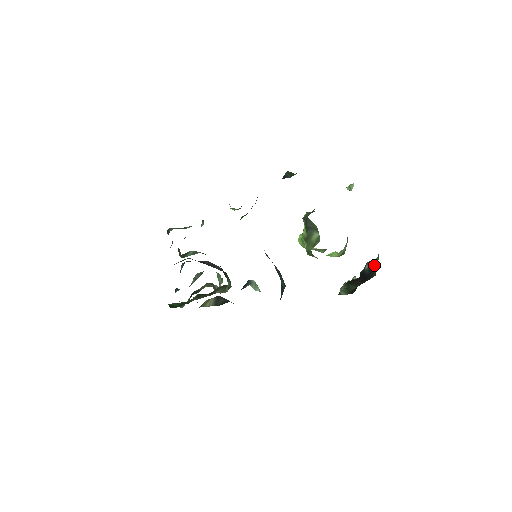
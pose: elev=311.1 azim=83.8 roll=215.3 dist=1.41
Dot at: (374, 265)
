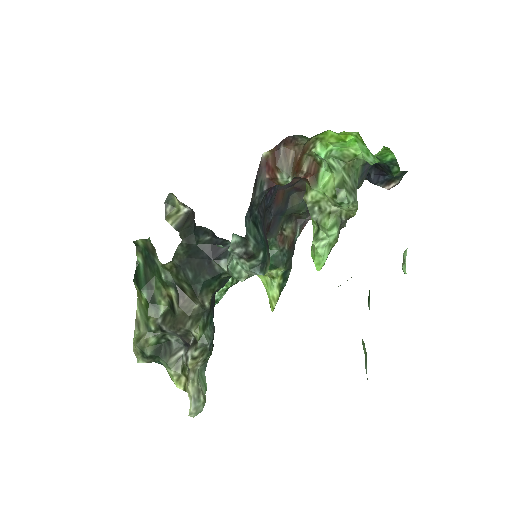
Dot at: occluded
